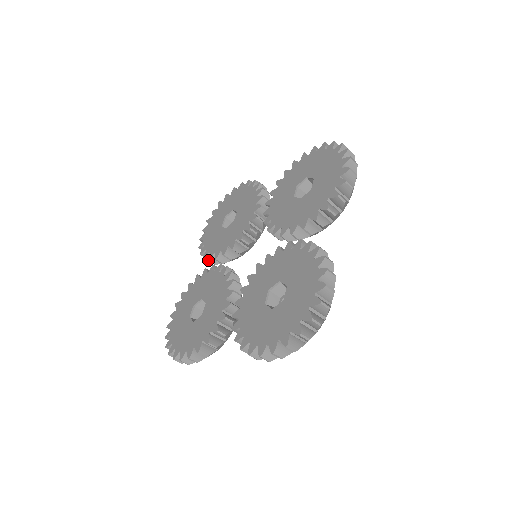
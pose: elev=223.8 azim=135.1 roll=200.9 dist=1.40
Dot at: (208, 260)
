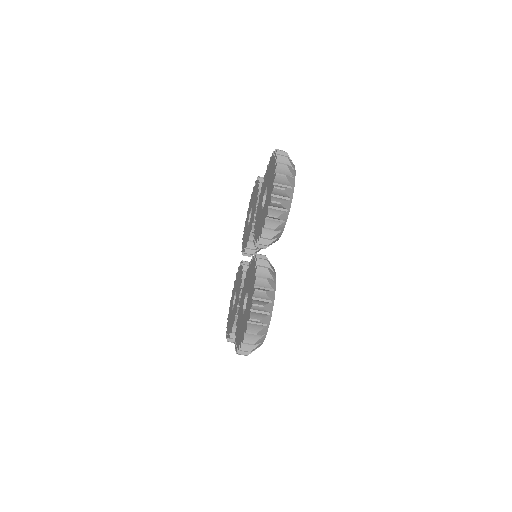
Dot at: occluded
